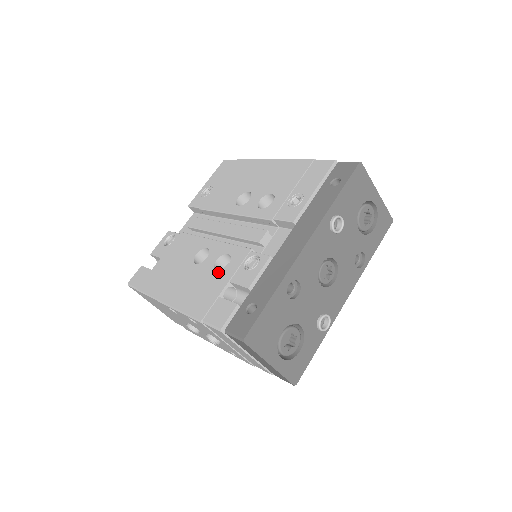
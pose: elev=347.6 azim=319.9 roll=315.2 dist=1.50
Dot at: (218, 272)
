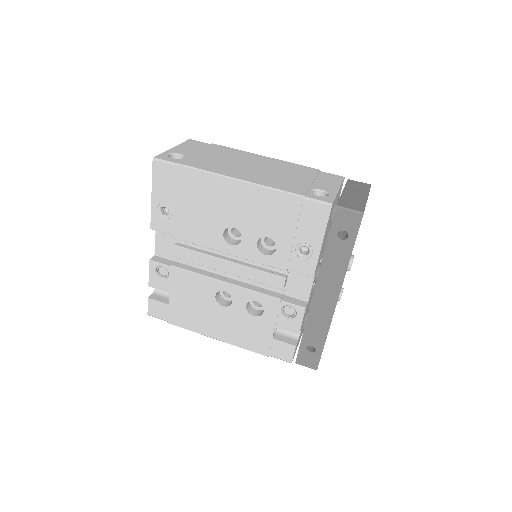
Dot at: (257, 318)
